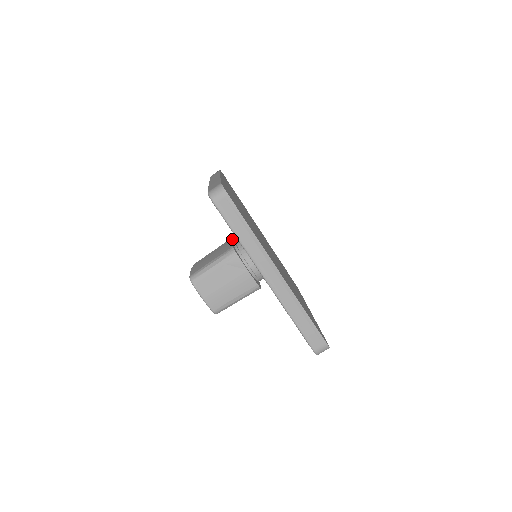
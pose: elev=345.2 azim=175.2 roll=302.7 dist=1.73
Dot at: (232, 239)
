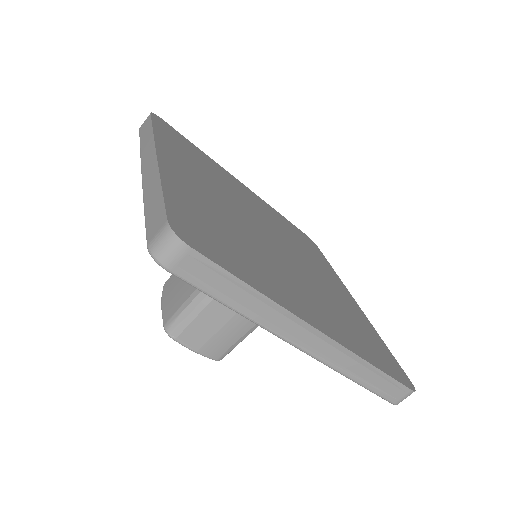
Dot at: occluded
